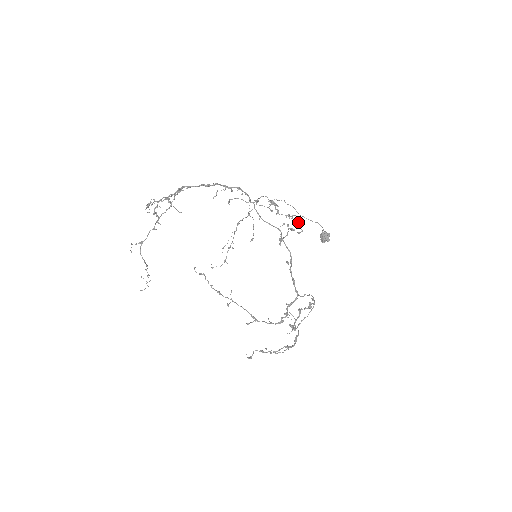
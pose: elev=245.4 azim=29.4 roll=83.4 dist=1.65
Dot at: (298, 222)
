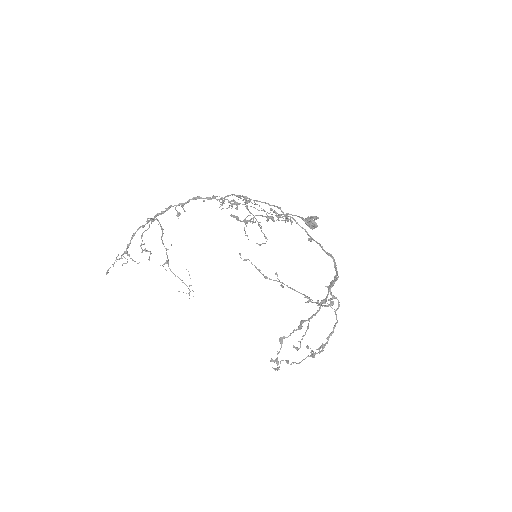
Dot at: occluded
